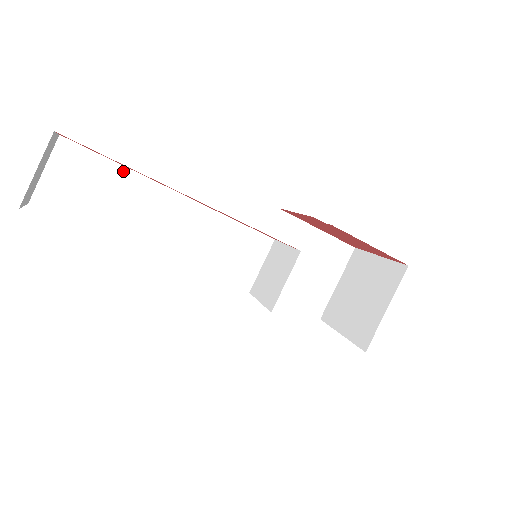
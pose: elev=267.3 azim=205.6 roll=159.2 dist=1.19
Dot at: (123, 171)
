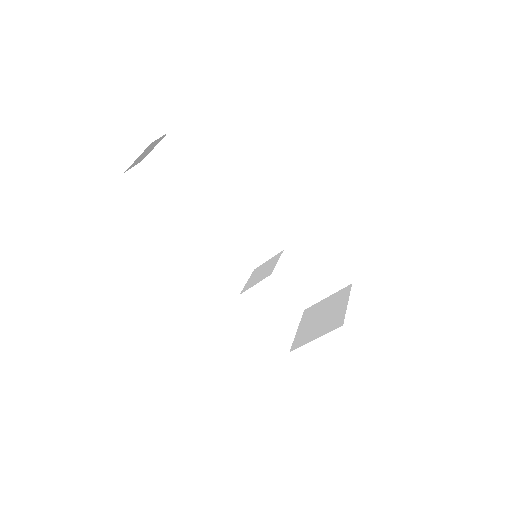
Dot at: (196, 168)
